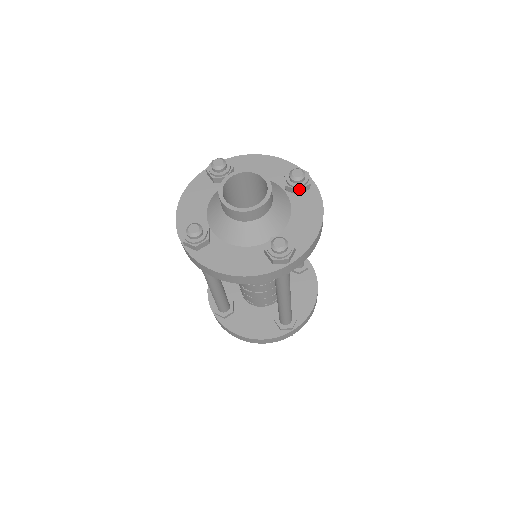
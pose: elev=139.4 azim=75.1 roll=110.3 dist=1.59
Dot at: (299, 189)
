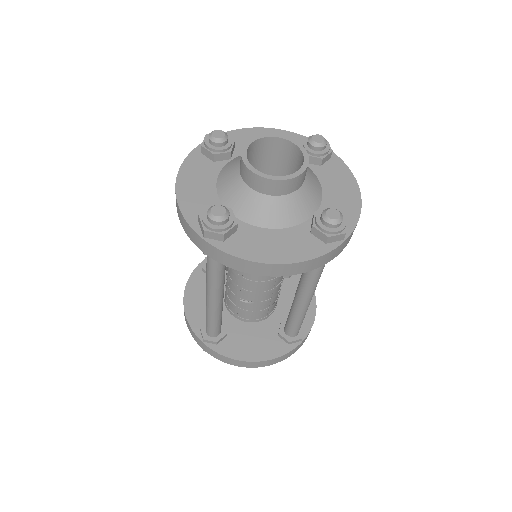
Dot at: (323, 157)
